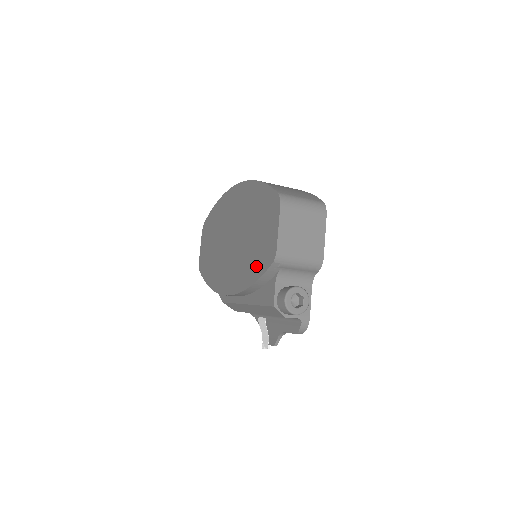
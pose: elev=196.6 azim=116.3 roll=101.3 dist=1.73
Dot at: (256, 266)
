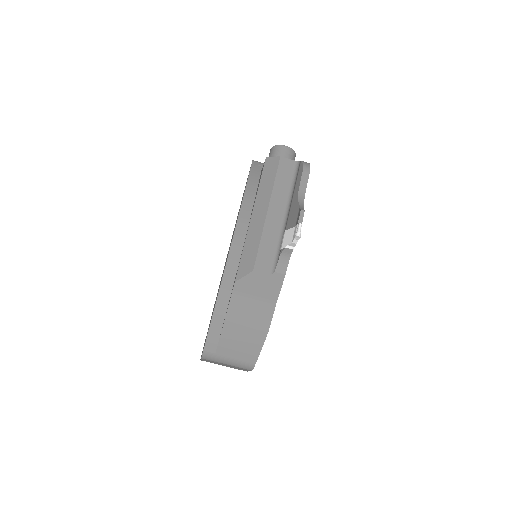
Dot at: occluded
